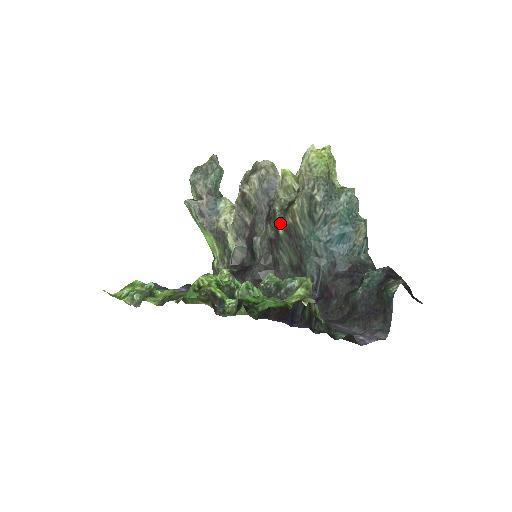
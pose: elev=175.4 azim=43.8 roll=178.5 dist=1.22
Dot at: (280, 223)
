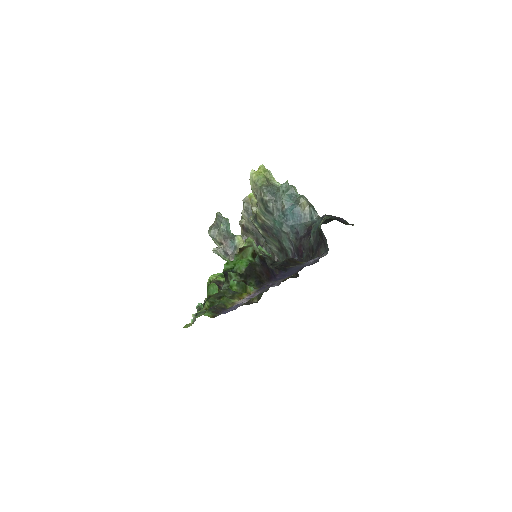
Dot at: (257, 227)
